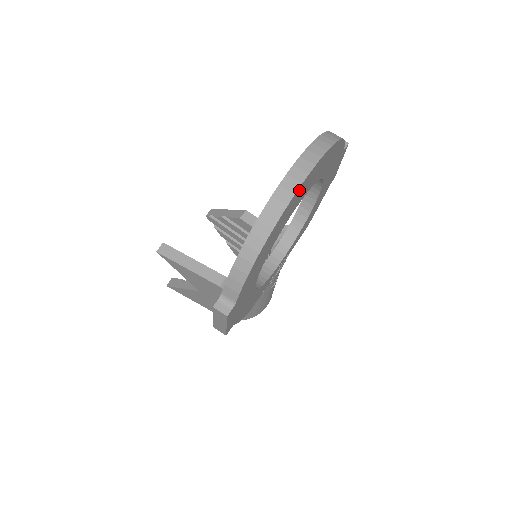
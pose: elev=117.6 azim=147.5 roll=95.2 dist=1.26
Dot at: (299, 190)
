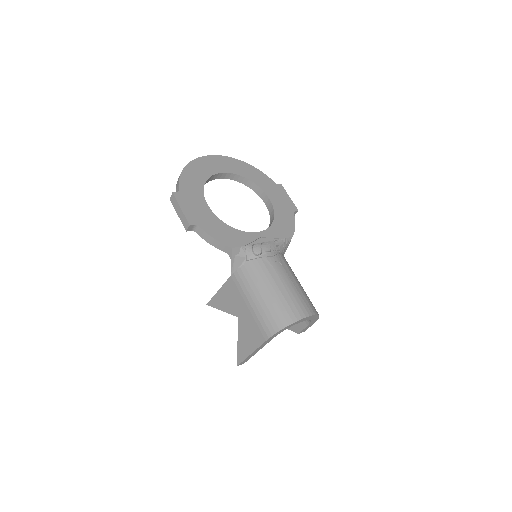
Dot at: (208, 158)
